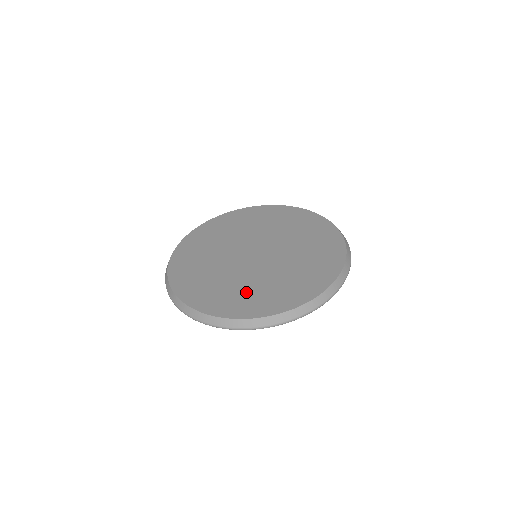
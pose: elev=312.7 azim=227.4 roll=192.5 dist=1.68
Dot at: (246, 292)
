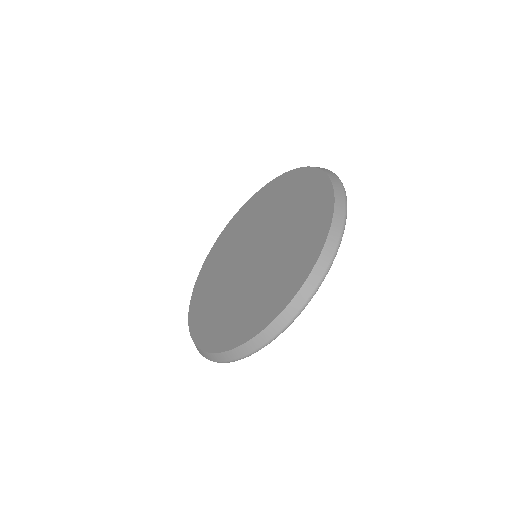
Dot at: (294, 249)
